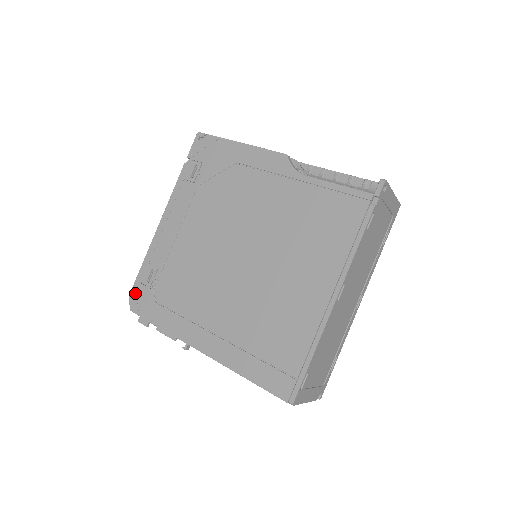
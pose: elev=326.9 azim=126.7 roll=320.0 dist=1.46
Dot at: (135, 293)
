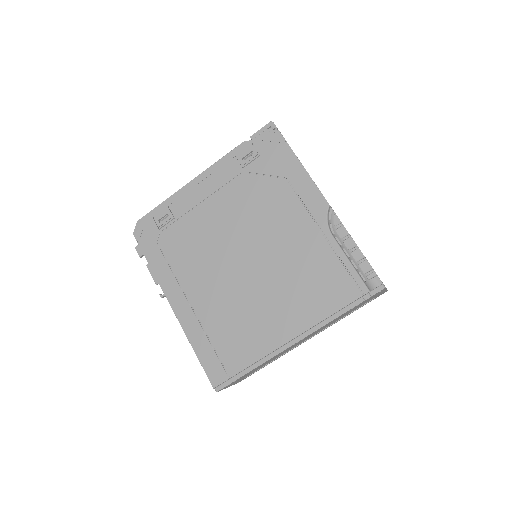
Dot at: (144, 222)
